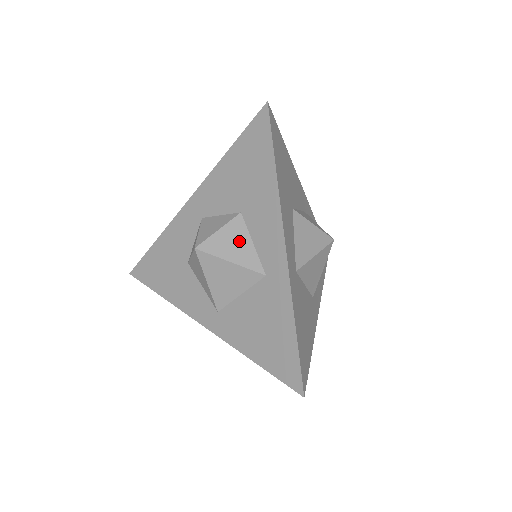
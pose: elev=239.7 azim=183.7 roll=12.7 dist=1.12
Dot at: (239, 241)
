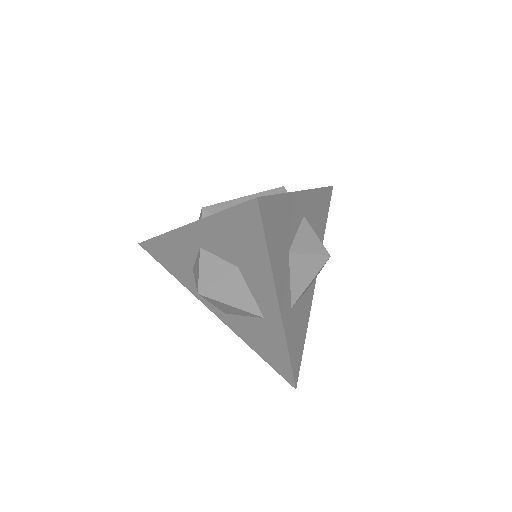
Dot at: (238, 291)
